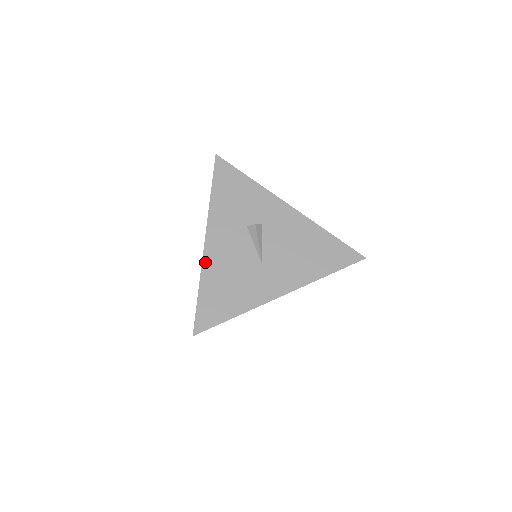
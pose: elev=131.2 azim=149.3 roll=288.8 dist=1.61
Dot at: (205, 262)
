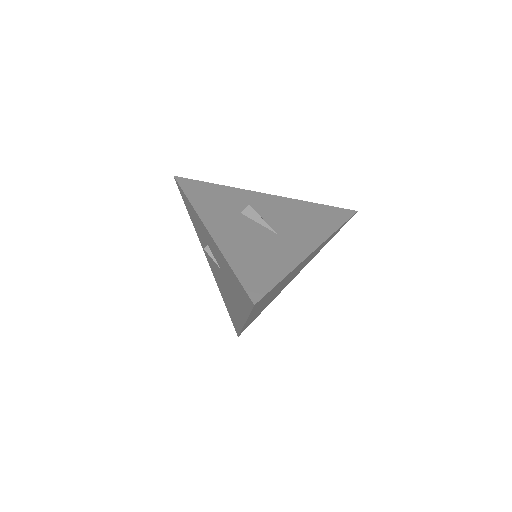
Dot at: (220, 245)
